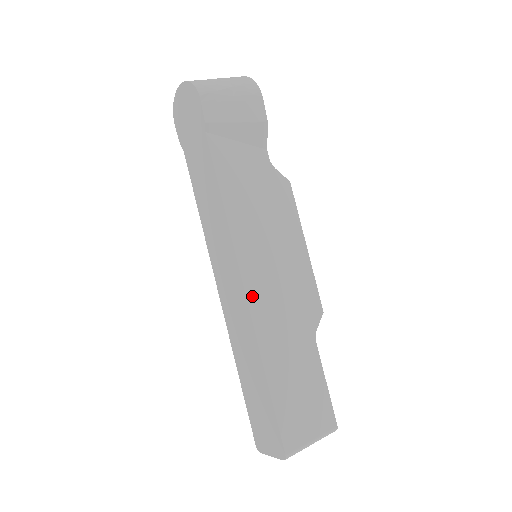
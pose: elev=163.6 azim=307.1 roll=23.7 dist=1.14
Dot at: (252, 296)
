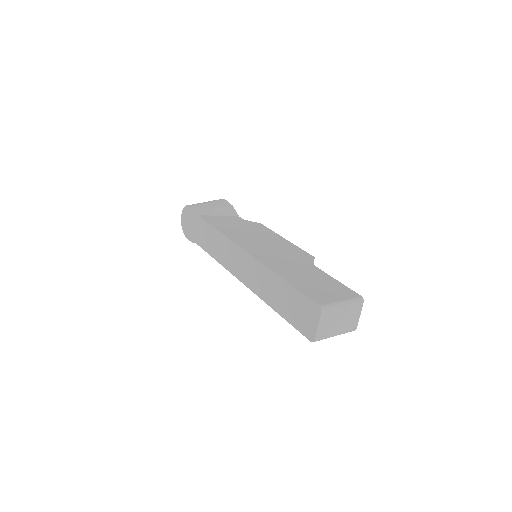
Dot at: (253, 253)
